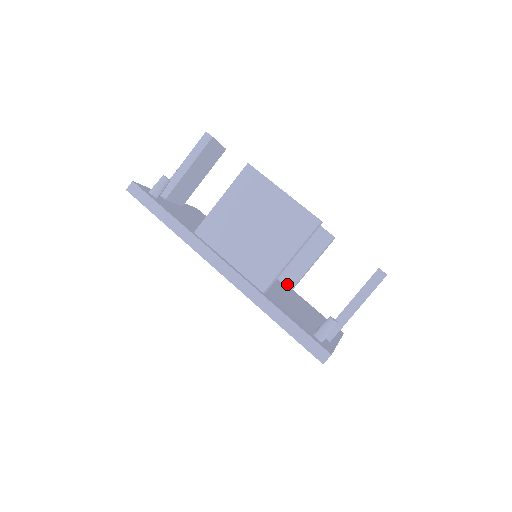
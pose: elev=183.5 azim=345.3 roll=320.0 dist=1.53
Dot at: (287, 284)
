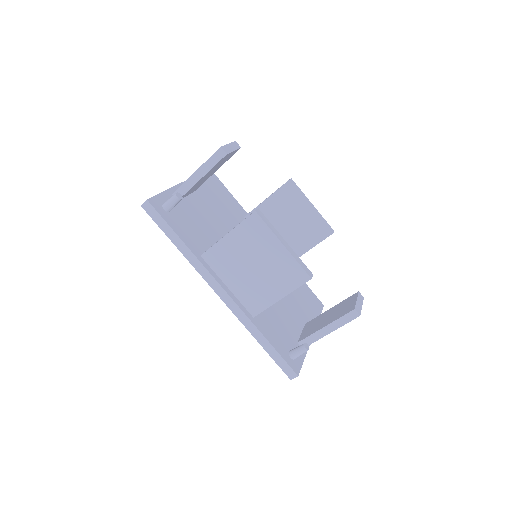
Dot at: occluded
